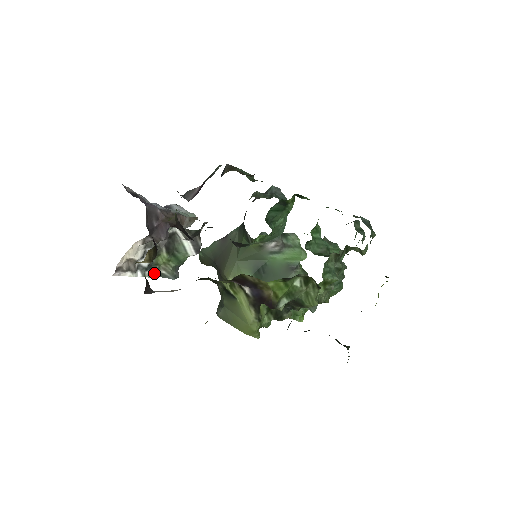
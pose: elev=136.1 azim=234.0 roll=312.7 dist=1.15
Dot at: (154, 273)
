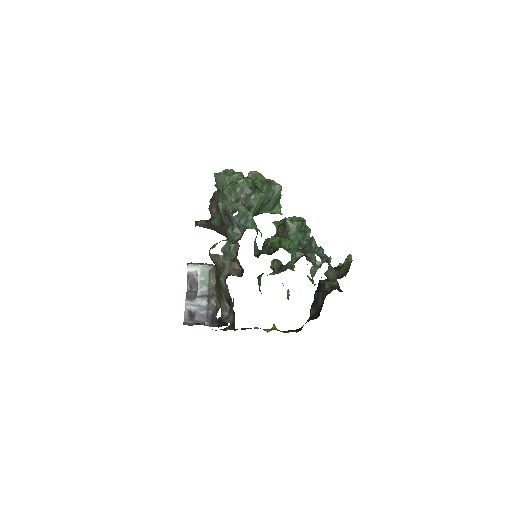
Dot at: occluded
